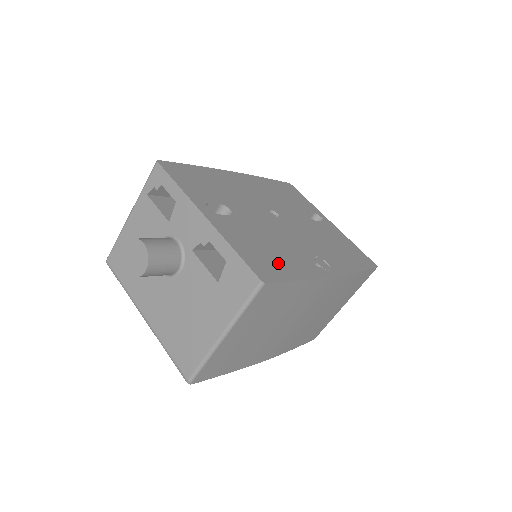
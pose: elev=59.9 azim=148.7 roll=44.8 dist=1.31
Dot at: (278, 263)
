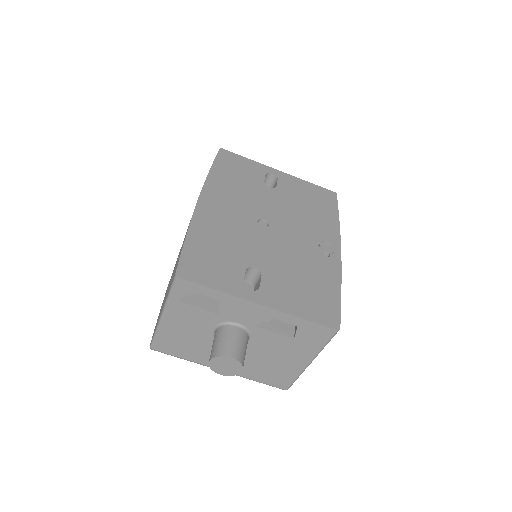
Dot at: (322, 292)
